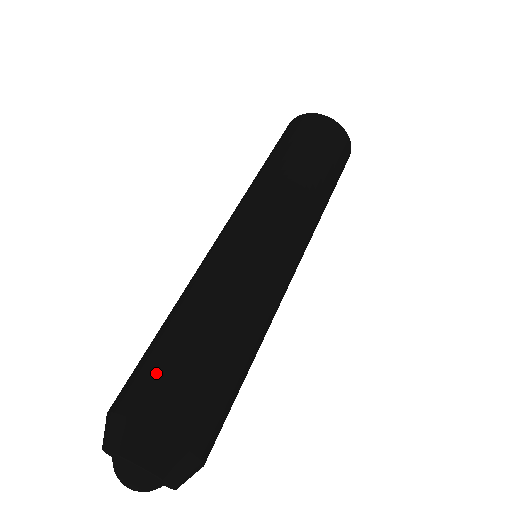
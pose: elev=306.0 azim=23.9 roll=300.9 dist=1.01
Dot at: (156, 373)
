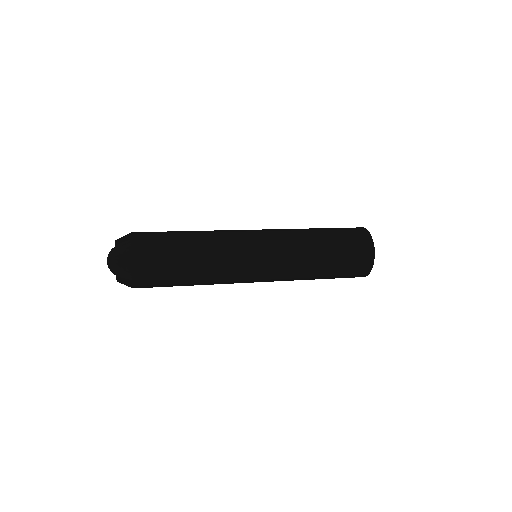
Dot at: occluded
